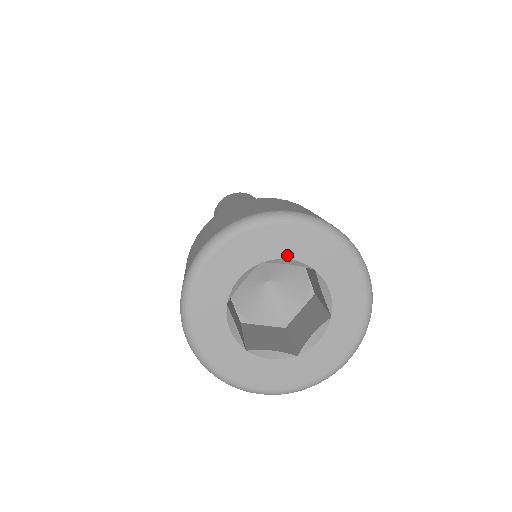
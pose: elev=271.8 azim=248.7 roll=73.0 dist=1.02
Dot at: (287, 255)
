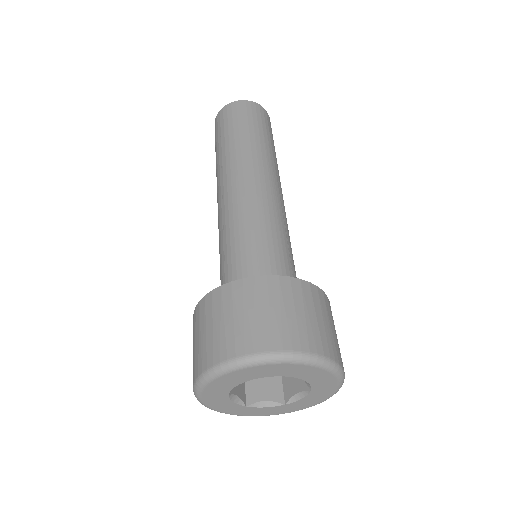
Dot at: (273, 375)
